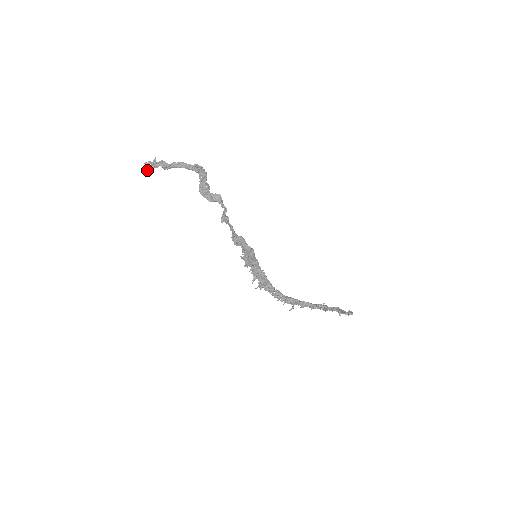
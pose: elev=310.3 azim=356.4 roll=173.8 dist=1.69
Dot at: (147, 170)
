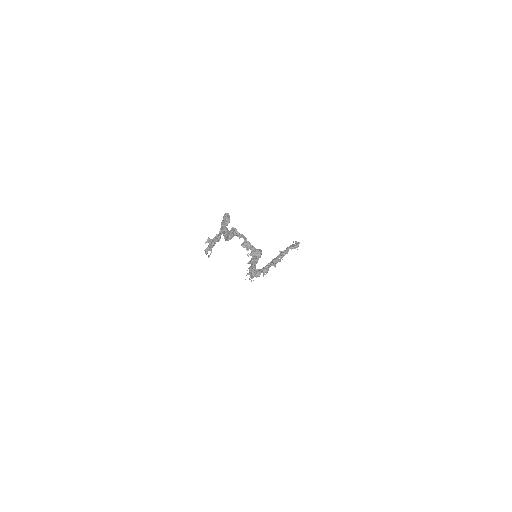
Dot at: occluded
